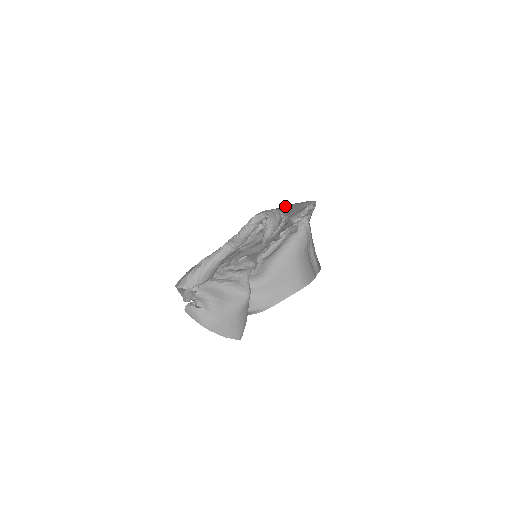
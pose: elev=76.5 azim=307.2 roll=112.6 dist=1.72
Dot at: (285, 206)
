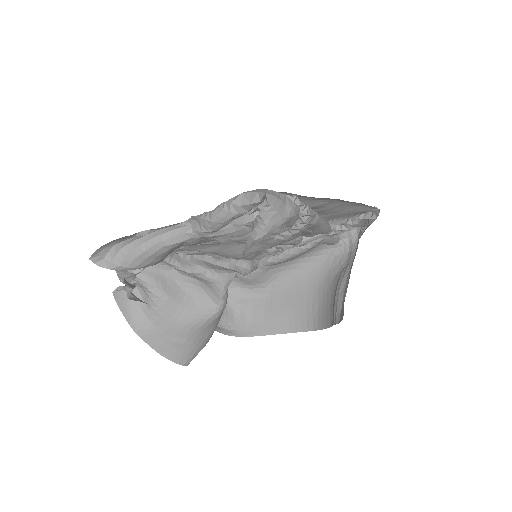
Dot at: occluded
